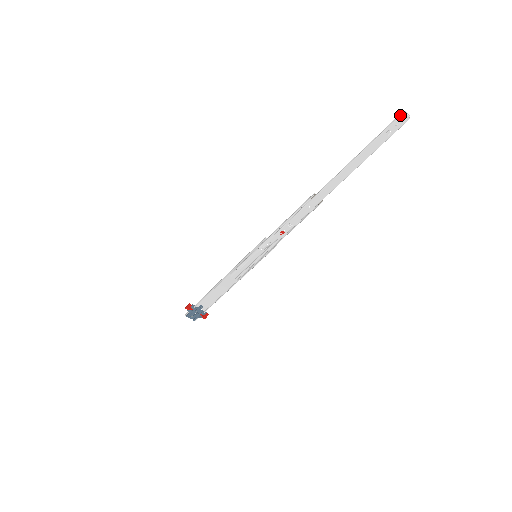
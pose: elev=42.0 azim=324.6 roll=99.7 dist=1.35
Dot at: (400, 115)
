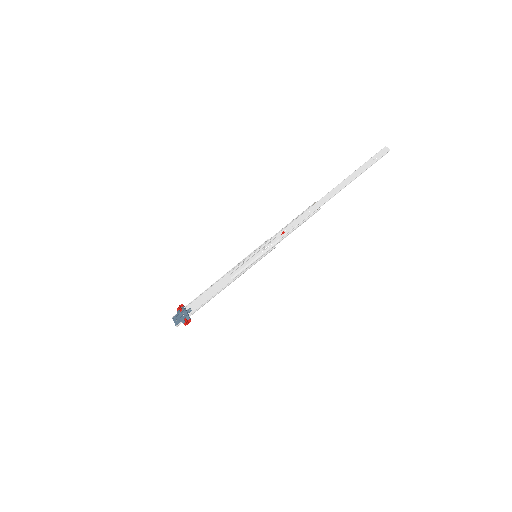
Dot at: (383, 148)
